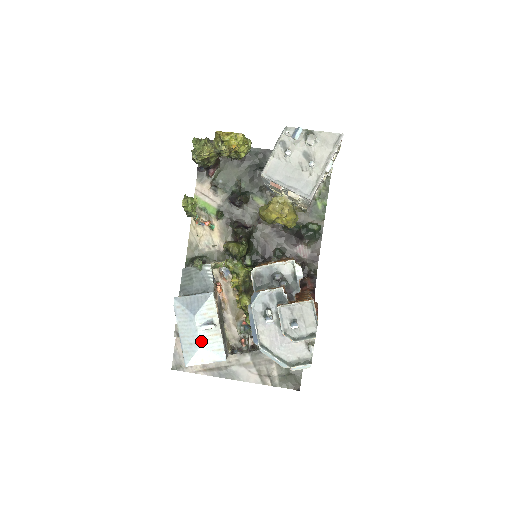
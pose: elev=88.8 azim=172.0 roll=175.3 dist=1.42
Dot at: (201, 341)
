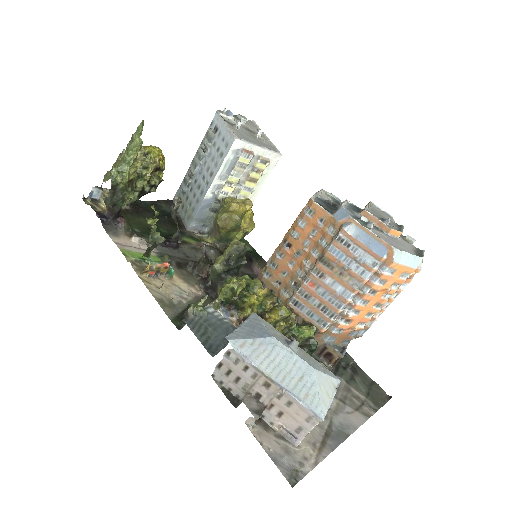
Dot at: (307, 363)
